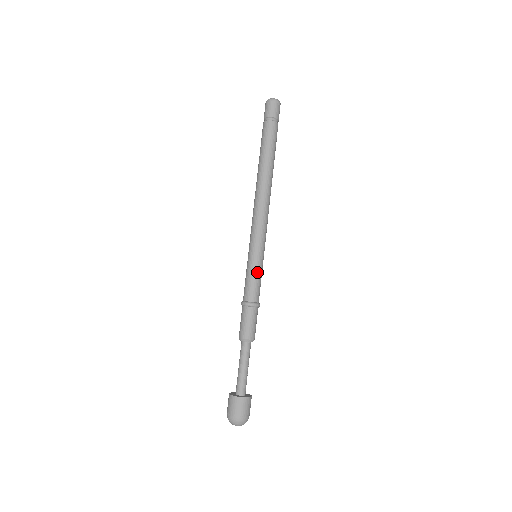
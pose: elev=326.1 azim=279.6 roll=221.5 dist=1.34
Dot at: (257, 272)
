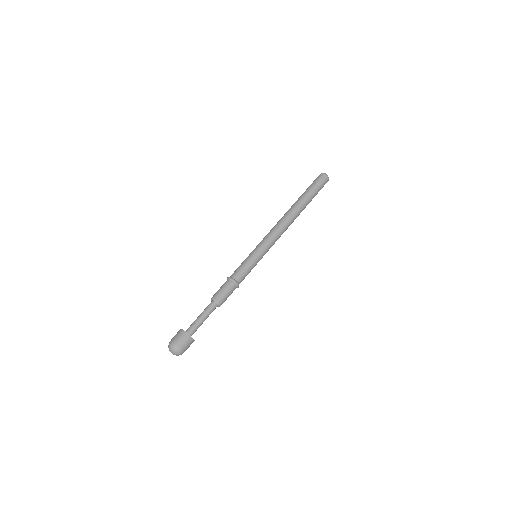
Dot at: (248, 262)
